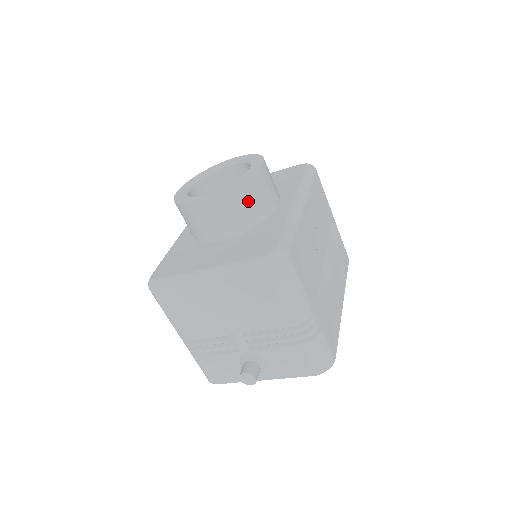
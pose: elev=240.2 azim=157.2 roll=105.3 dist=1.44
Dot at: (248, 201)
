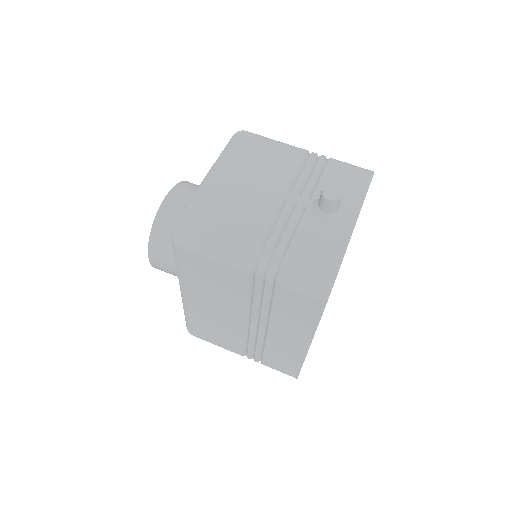
Dot at: occluded
